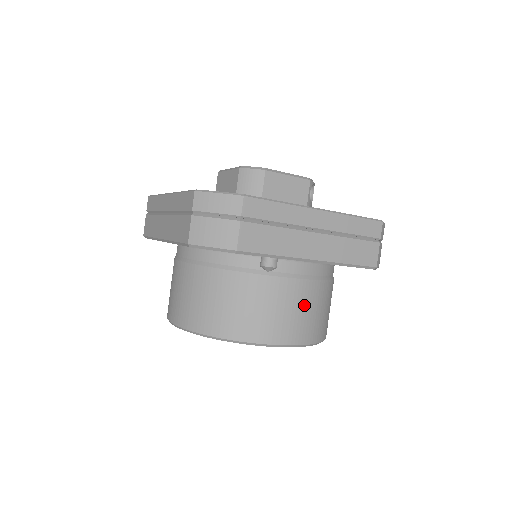
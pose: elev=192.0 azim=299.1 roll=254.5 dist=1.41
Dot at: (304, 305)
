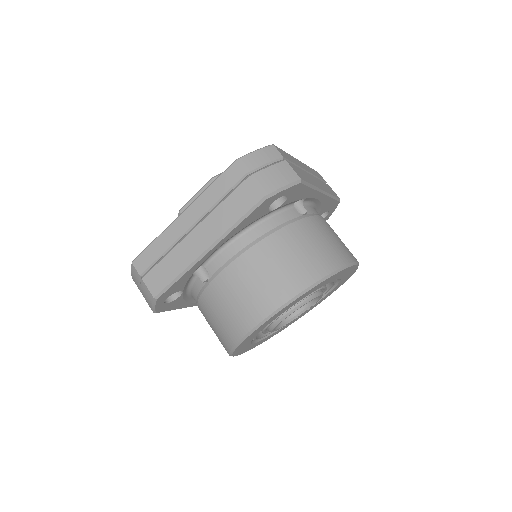
Dot at: (336, 234)
